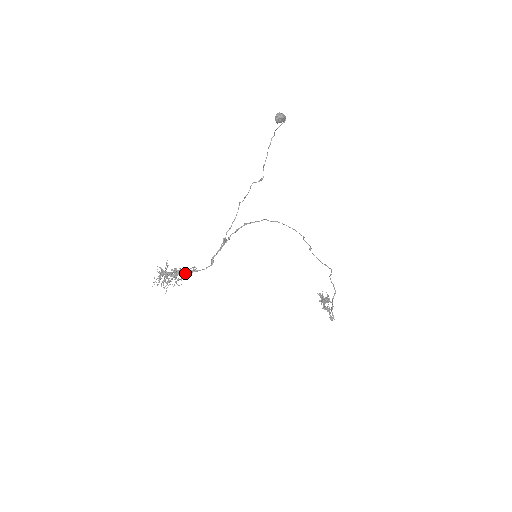
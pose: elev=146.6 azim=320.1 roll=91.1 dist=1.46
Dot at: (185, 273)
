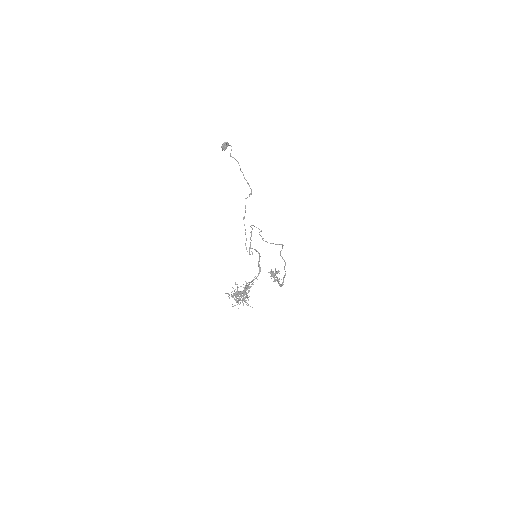
Dot at: occluded
